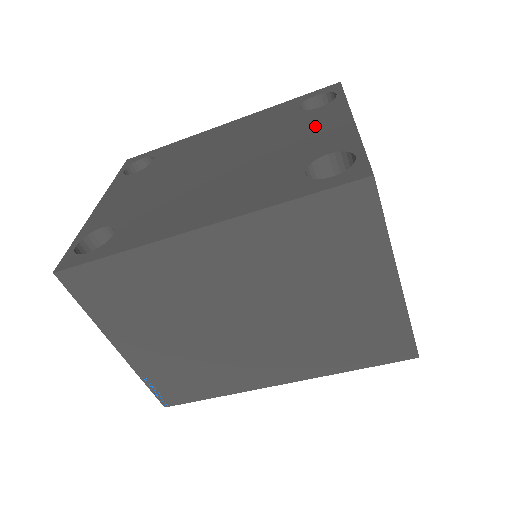
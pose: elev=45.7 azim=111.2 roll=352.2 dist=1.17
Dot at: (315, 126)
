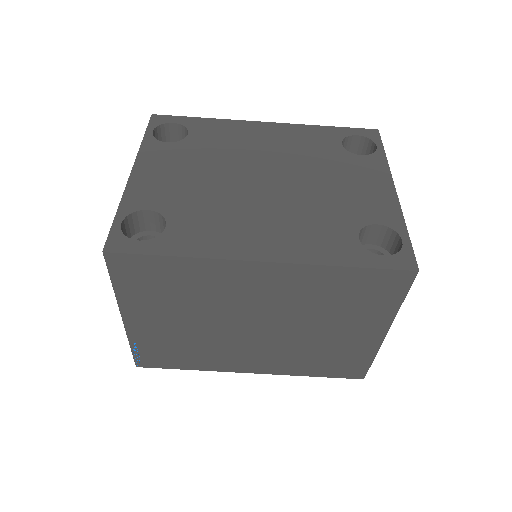
Dot at: (361, 180)
